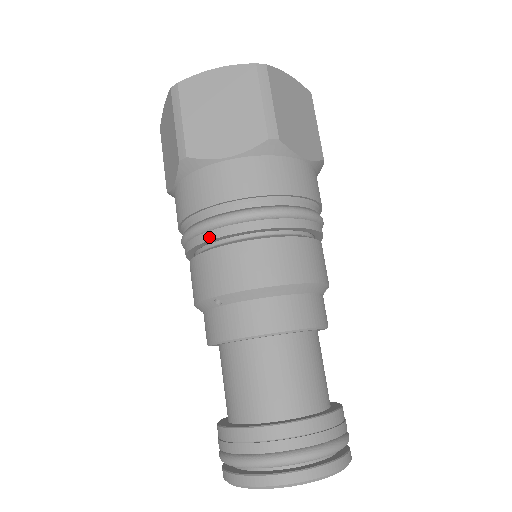
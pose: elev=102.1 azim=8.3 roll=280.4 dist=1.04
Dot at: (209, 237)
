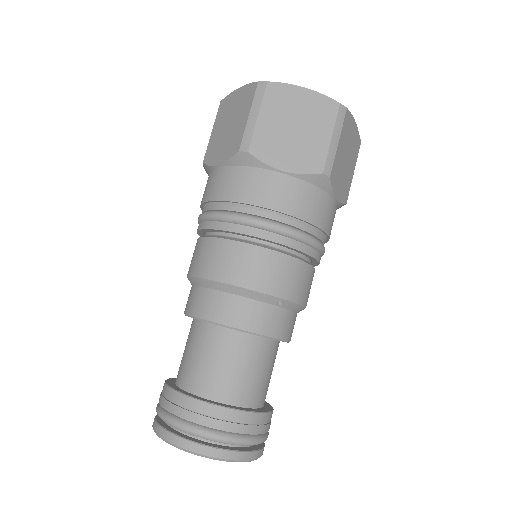
Dot at: (197, 229)
